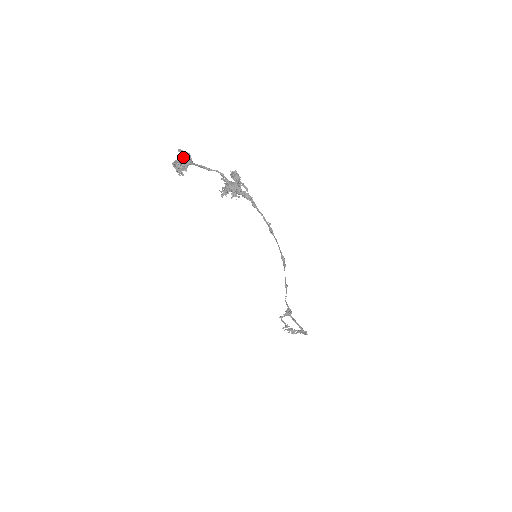
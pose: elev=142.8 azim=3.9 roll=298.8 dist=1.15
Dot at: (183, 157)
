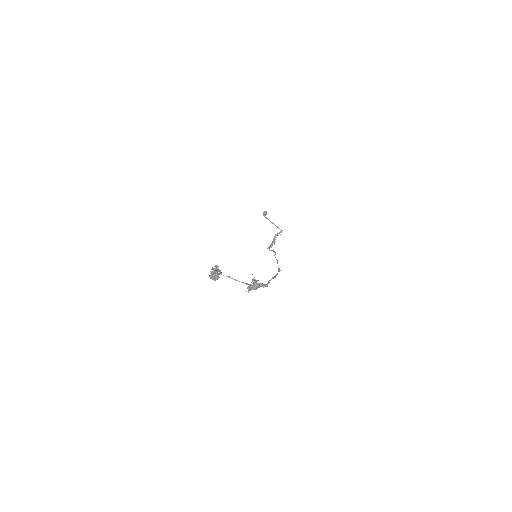
Dot at: (215, 272)
